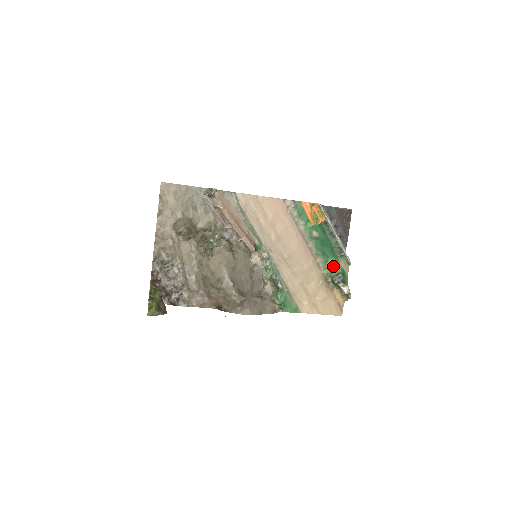
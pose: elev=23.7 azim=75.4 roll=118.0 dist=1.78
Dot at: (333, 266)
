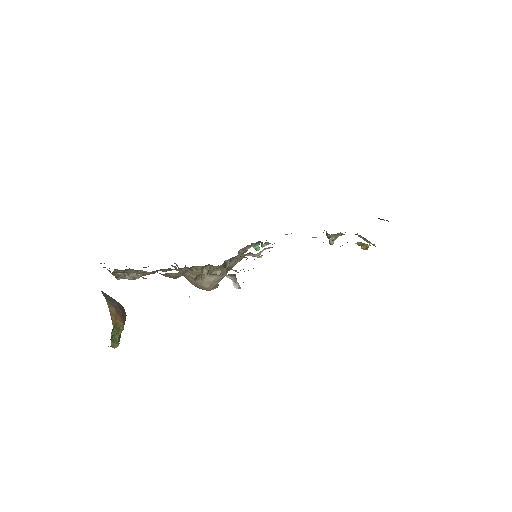
Dot at: (338, 236)
